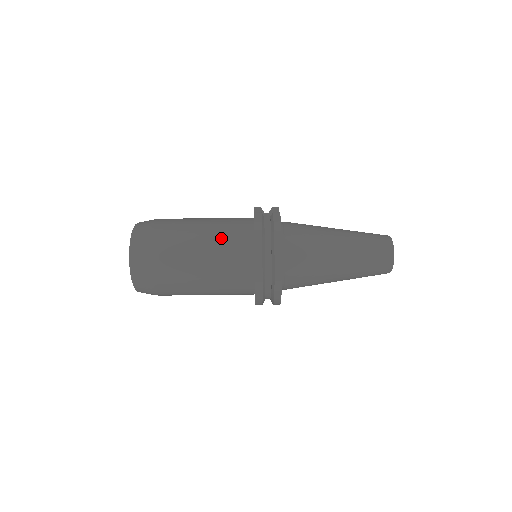
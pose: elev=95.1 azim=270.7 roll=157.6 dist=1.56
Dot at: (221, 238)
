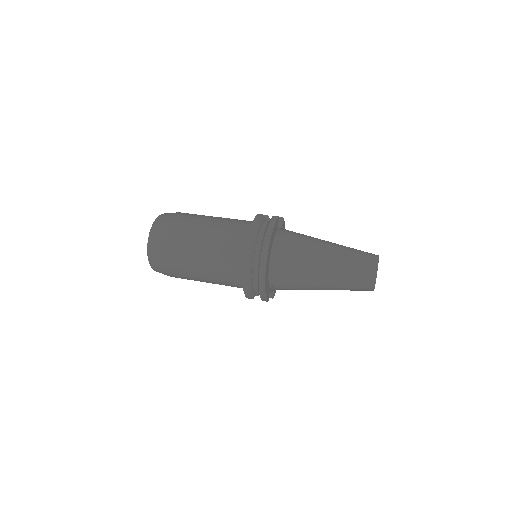
Dot at: (224, 229)
